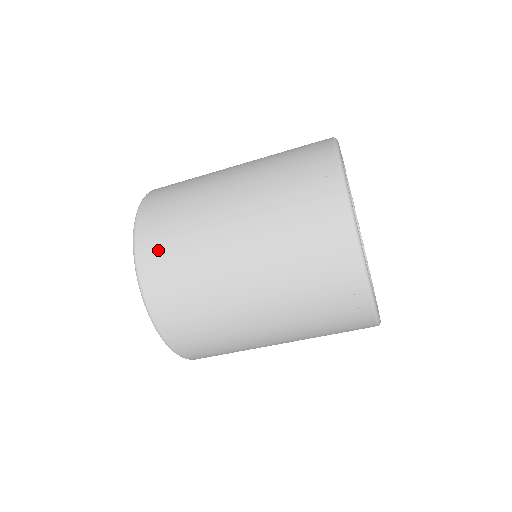
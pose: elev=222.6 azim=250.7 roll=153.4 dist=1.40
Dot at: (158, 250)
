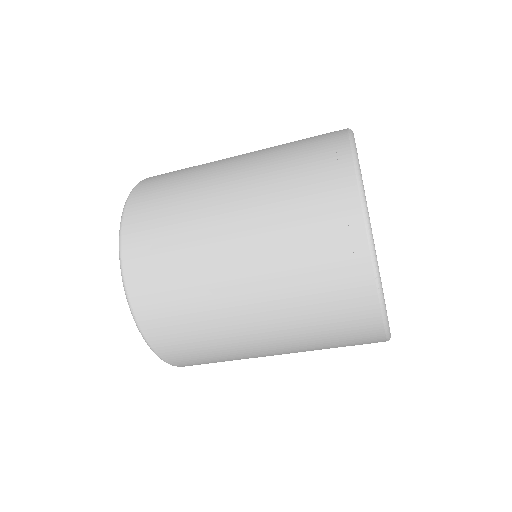
Dot at: (154, 188)
